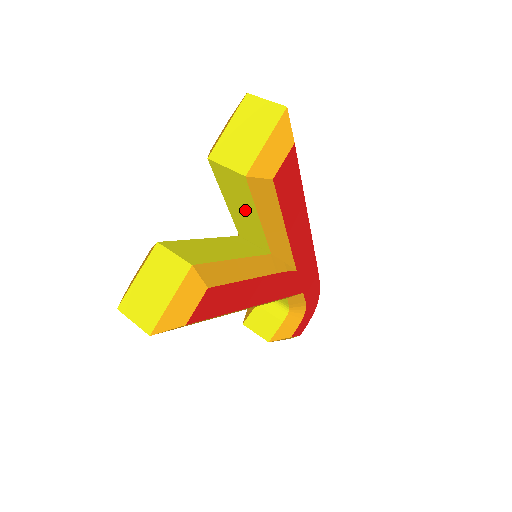
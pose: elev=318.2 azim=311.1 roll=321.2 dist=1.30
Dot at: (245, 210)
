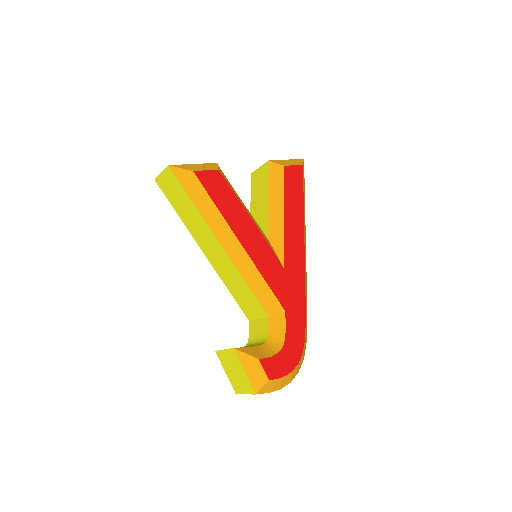
Dot at: (261, 201)
